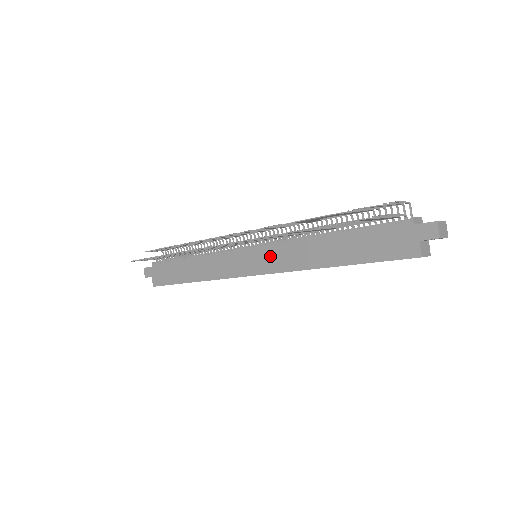
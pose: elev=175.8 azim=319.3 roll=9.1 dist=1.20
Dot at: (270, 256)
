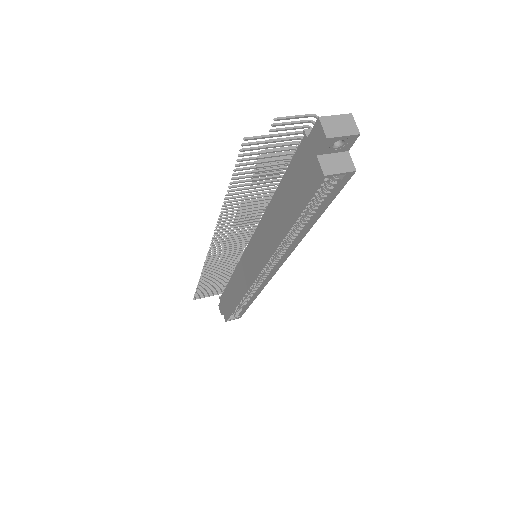
Dot at: (255, 250)
